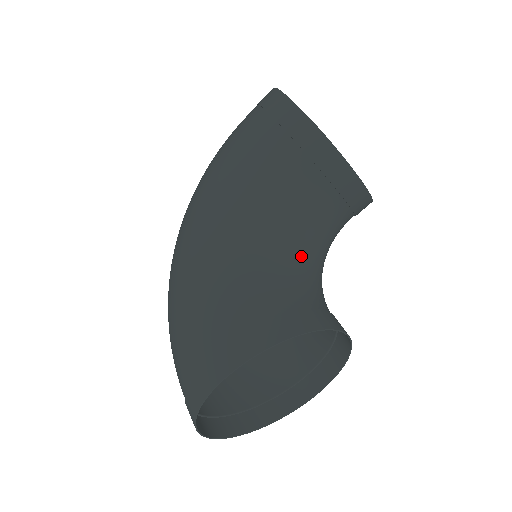
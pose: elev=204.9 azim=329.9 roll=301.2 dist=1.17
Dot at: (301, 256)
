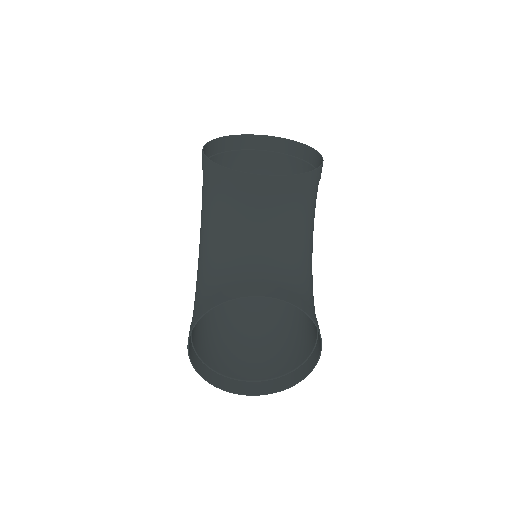
Dot at: (239, 250)
